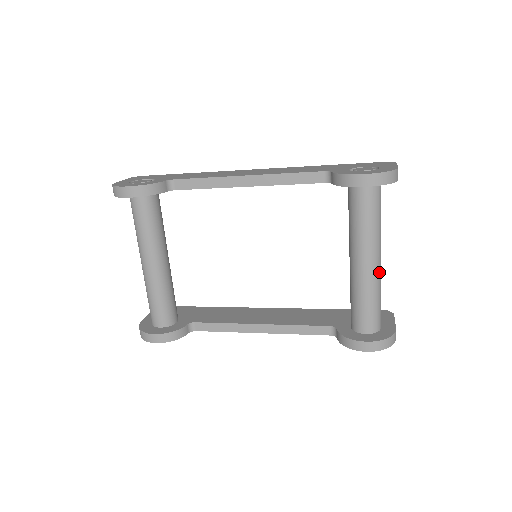
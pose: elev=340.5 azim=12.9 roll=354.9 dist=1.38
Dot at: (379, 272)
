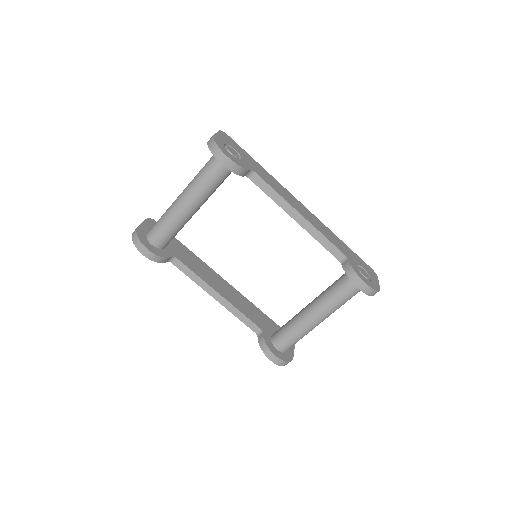
Dot at: occluded
